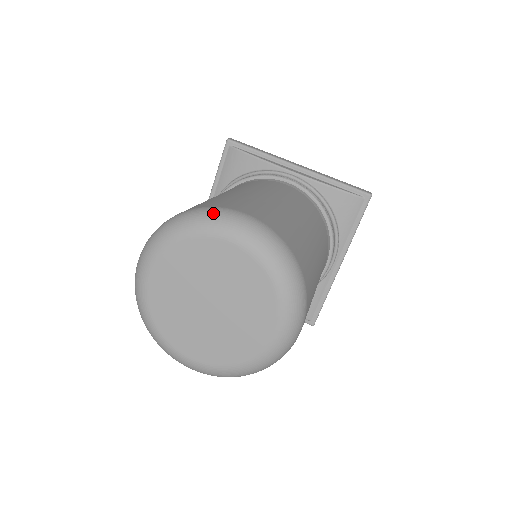
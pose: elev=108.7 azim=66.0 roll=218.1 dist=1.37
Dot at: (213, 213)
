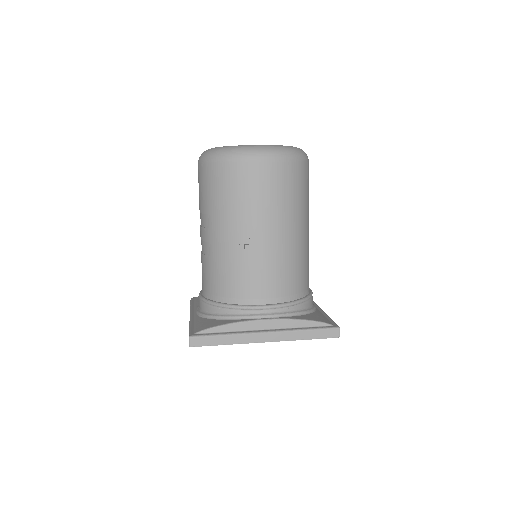
Dot at: occluded
